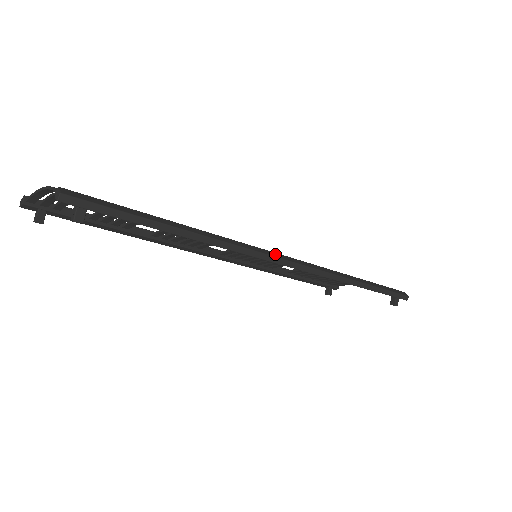
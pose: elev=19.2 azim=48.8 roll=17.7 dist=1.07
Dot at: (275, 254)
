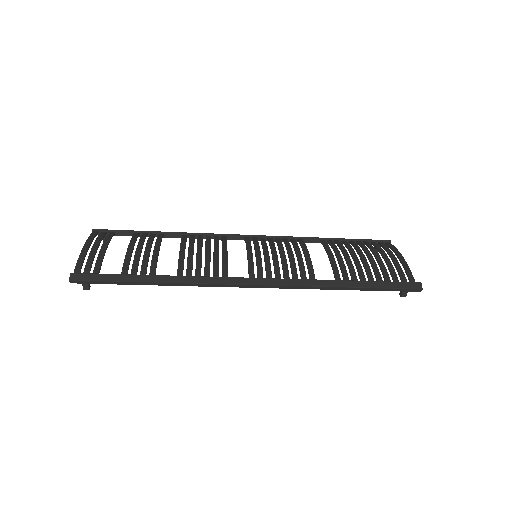
Dot at: (241, 280)
